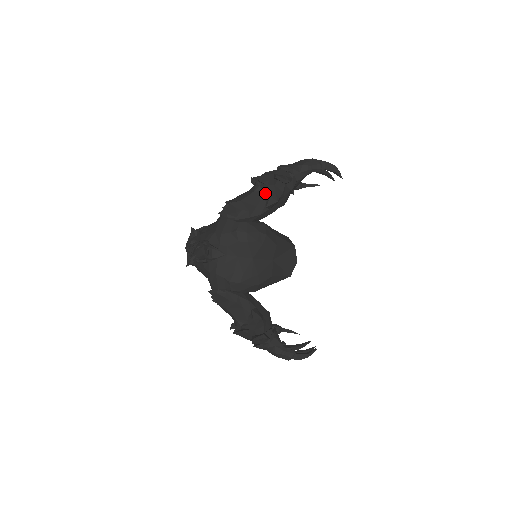
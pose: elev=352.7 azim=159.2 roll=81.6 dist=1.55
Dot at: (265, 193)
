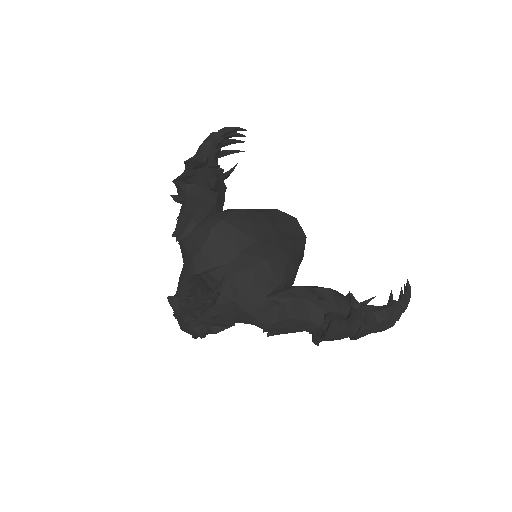
Dot at: (198, 184)
